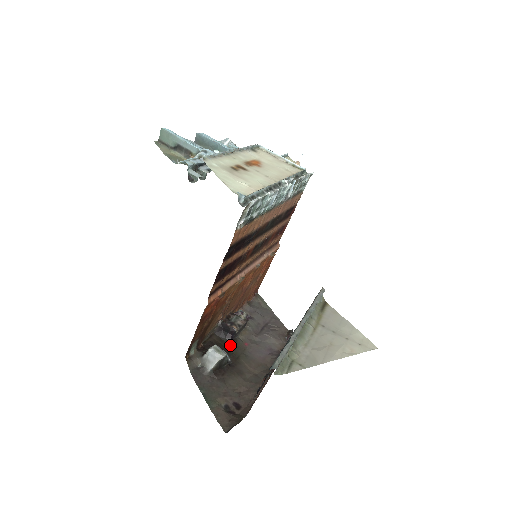
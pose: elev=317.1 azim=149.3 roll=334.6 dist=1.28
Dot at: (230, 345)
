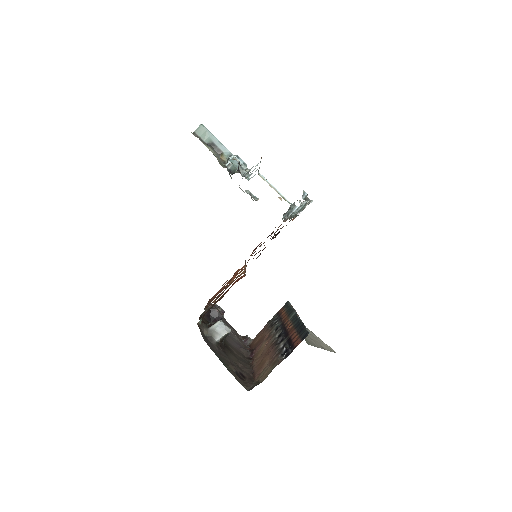
Dot at: occluded
